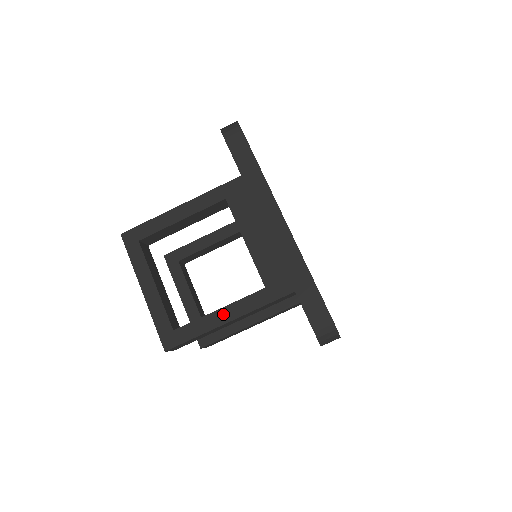
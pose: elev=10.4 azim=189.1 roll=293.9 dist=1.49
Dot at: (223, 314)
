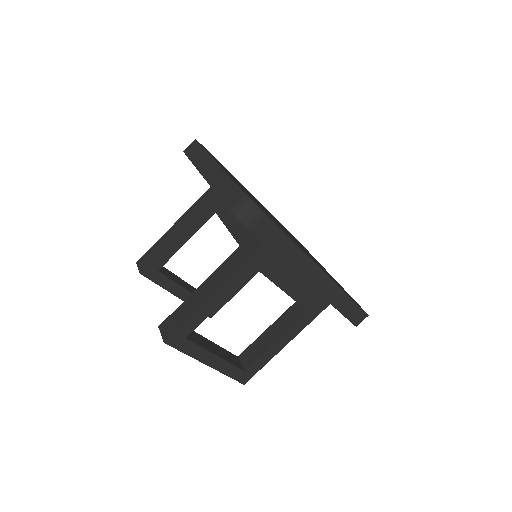
Dot at: (281, 343)
